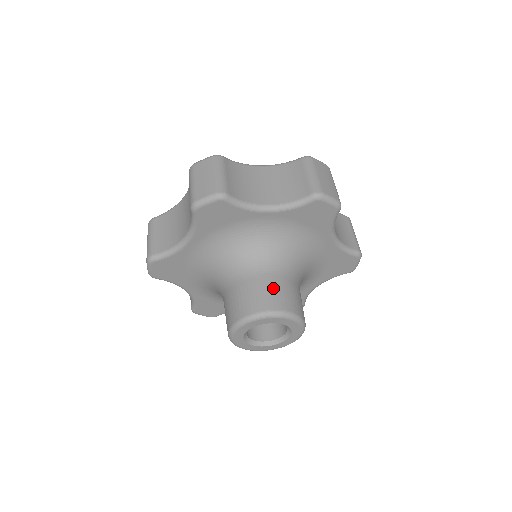
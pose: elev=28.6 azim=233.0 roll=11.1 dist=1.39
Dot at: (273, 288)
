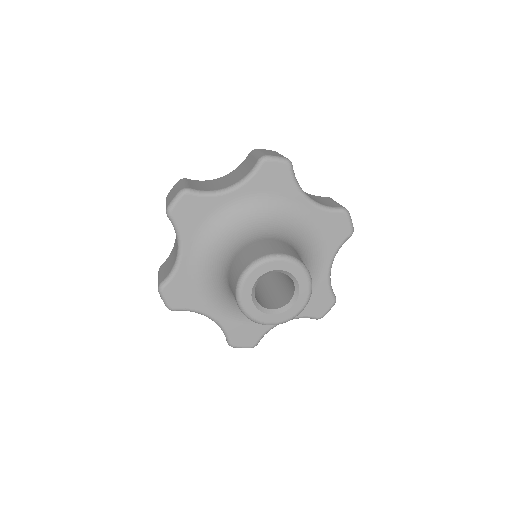
Dot at: (260, 246)
